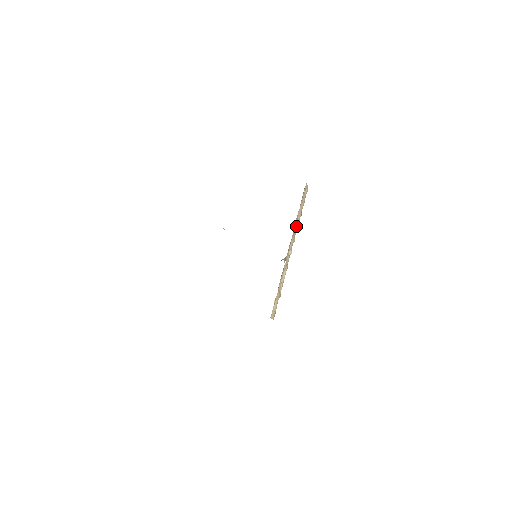
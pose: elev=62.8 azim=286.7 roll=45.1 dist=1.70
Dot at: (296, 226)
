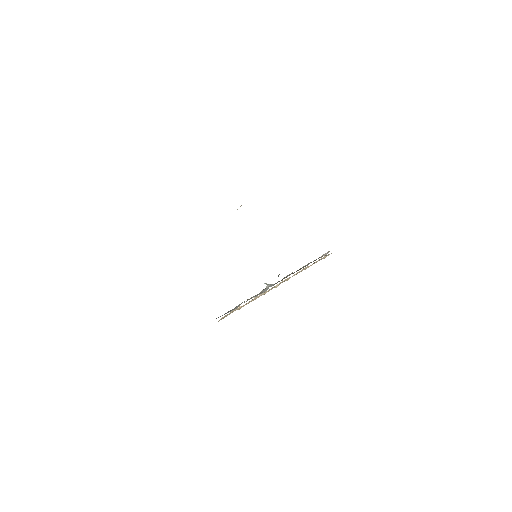
Dot at: (299, 272)
